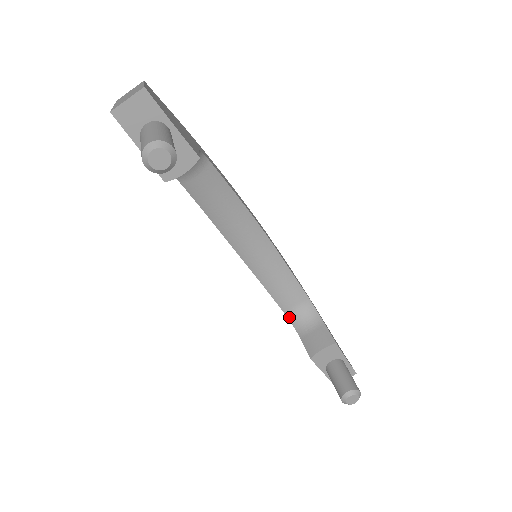
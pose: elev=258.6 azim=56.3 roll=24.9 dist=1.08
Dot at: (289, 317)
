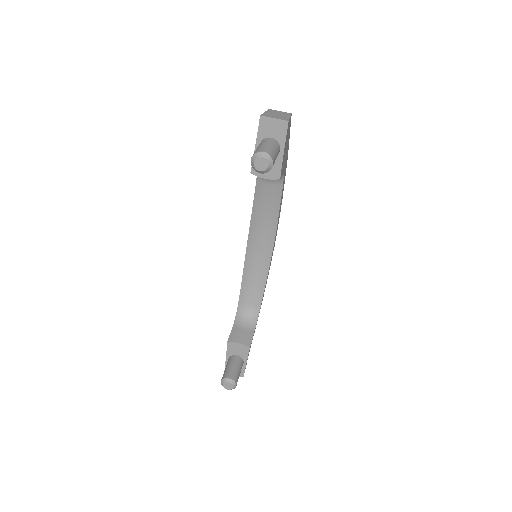
Dot at: (239, 308)
